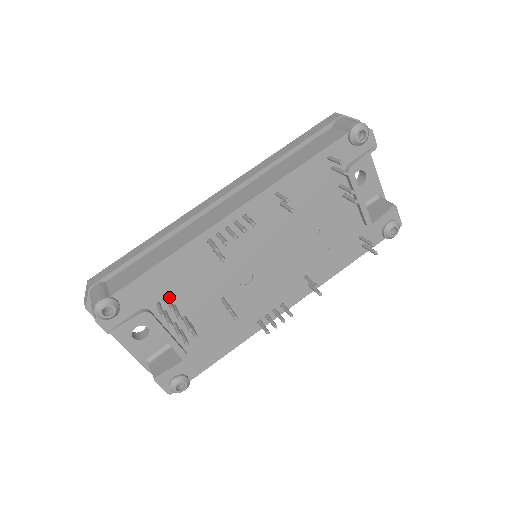
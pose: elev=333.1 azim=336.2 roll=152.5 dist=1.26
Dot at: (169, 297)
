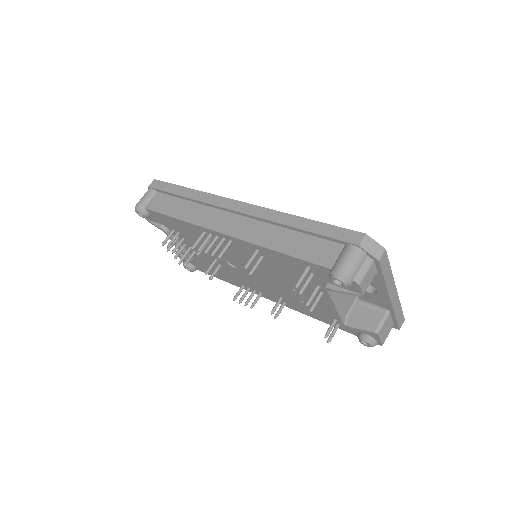
Dot at: (180, 233)
